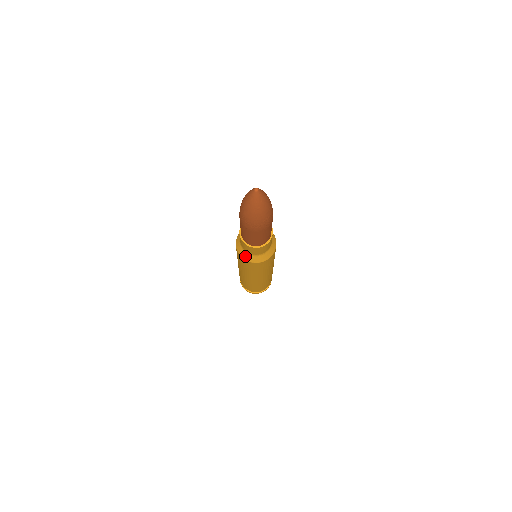
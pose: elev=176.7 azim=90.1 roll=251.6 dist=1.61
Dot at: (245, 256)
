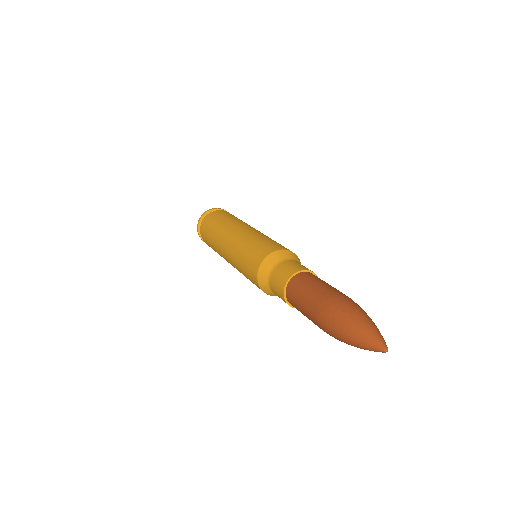
Dot at: (266, 290)
